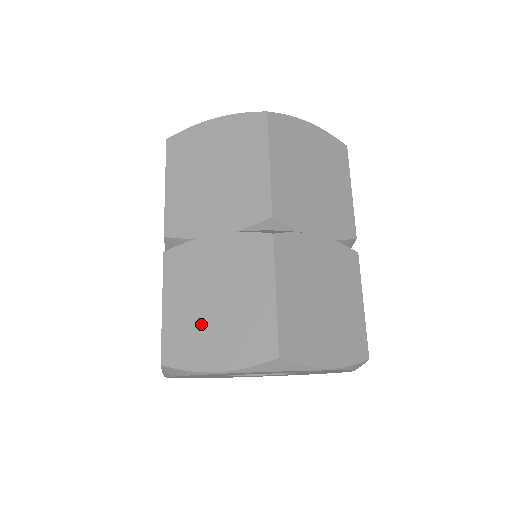
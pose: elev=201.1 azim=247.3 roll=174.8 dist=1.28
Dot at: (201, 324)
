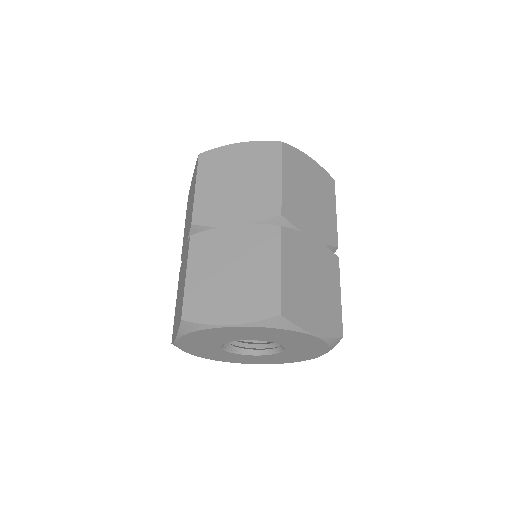
Dot at: (218, 289)
